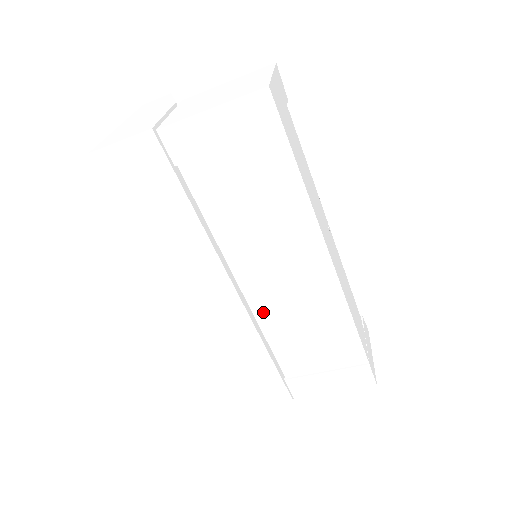
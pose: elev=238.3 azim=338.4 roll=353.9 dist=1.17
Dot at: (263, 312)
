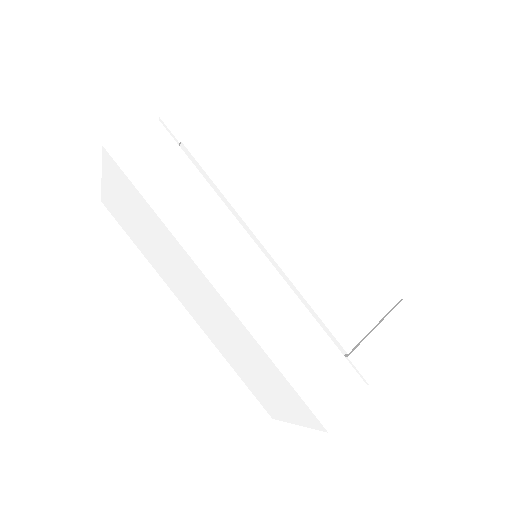
Dot at: (294, 270)
